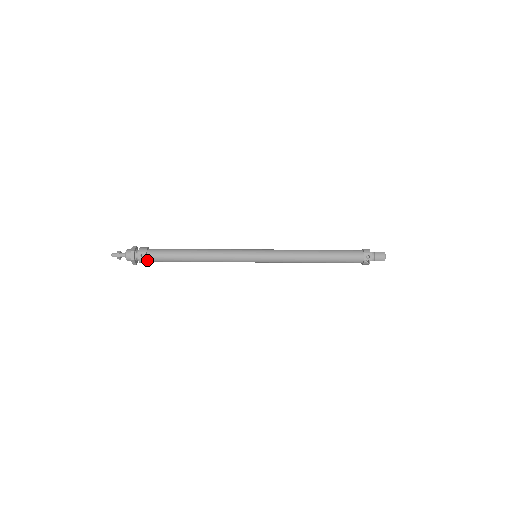
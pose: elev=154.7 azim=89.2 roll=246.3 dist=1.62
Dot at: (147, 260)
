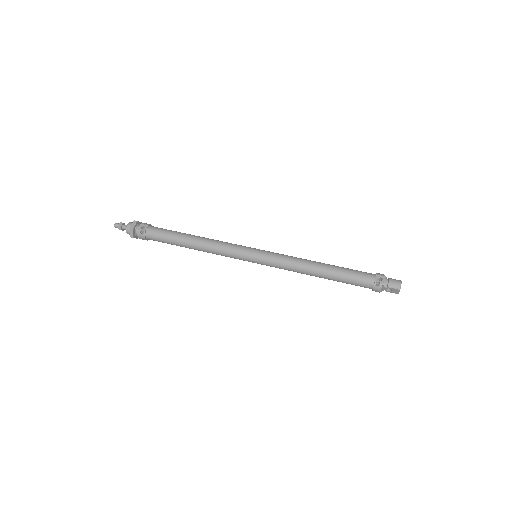
Dot at: (145, 234)
